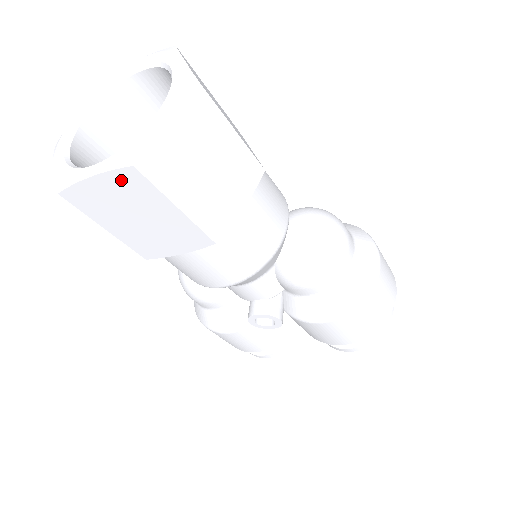
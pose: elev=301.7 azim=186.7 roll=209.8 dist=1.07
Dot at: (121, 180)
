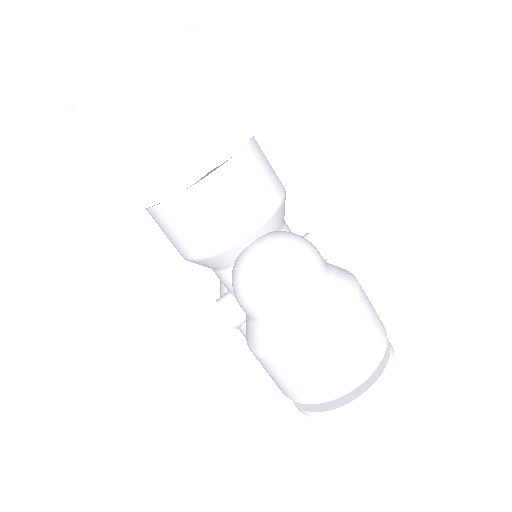
Dot at: occluded
